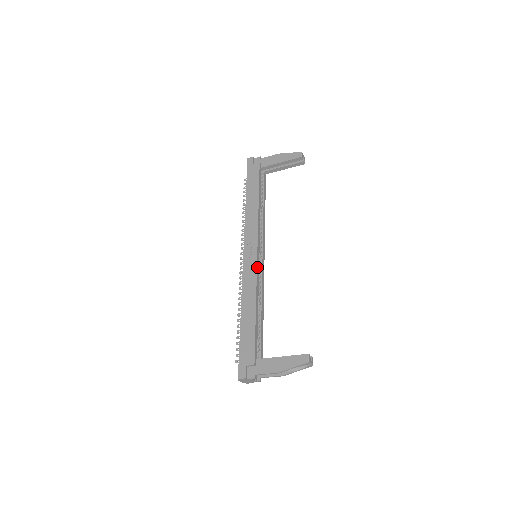
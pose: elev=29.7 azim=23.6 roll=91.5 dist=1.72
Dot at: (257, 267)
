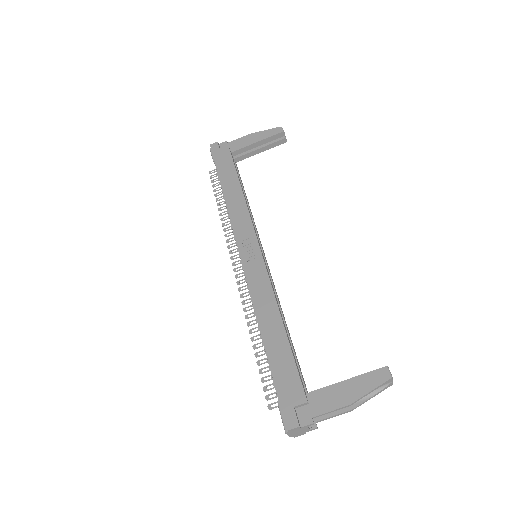
Dot at: (266, 267)
